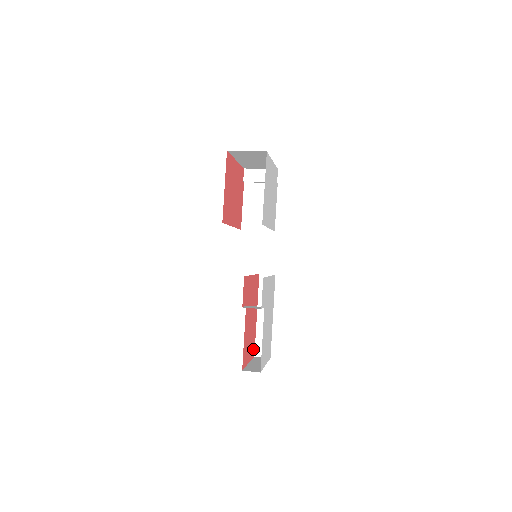
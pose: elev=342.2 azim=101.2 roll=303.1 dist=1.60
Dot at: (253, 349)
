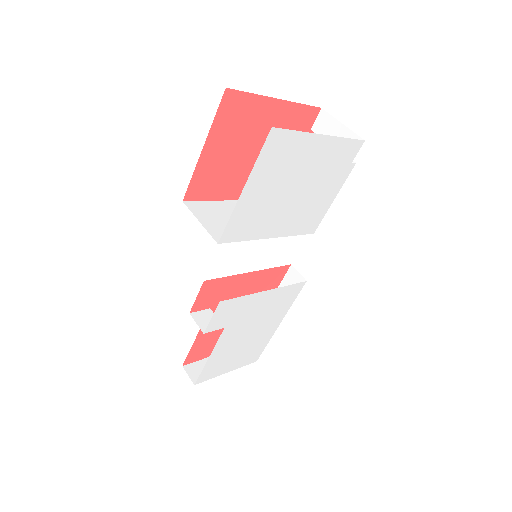
Dot at: occluded
